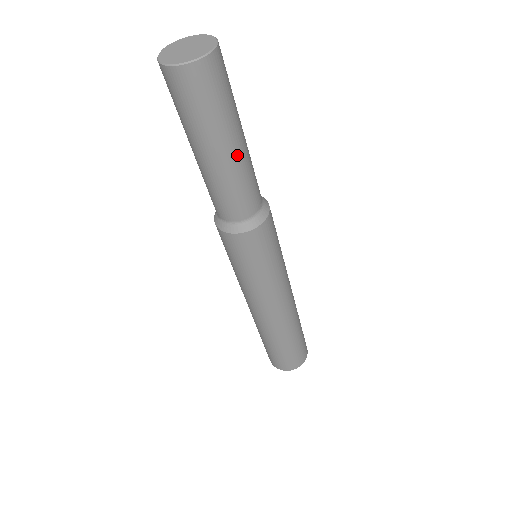
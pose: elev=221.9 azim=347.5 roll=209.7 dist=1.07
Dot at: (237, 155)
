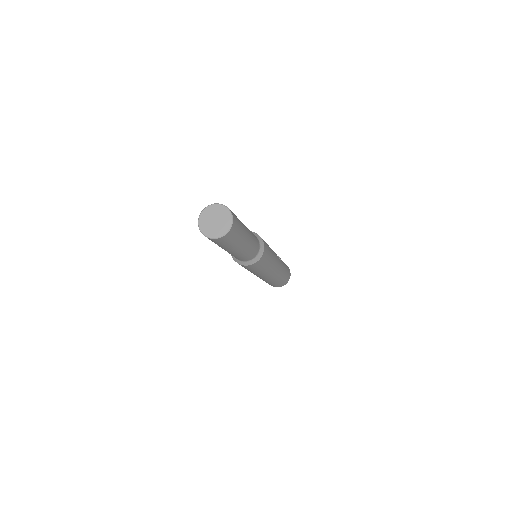
Dot at: (231, 252)
